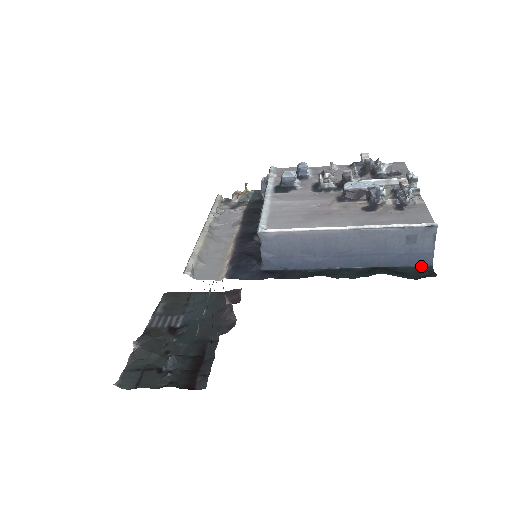
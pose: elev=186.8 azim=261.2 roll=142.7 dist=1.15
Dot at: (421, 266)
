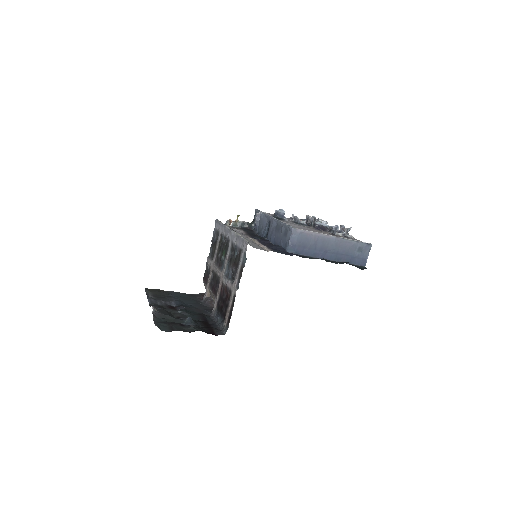
Dot at: (361, 266)
